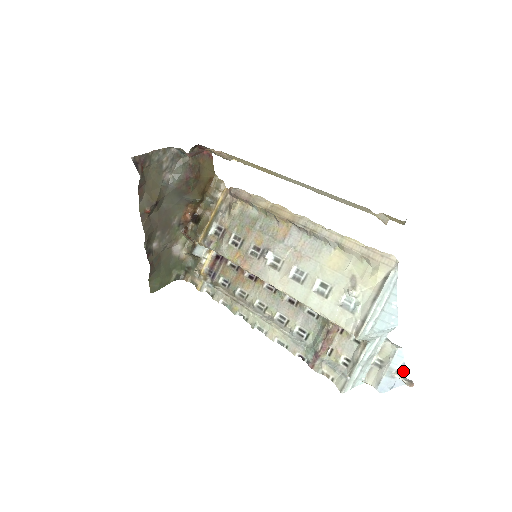
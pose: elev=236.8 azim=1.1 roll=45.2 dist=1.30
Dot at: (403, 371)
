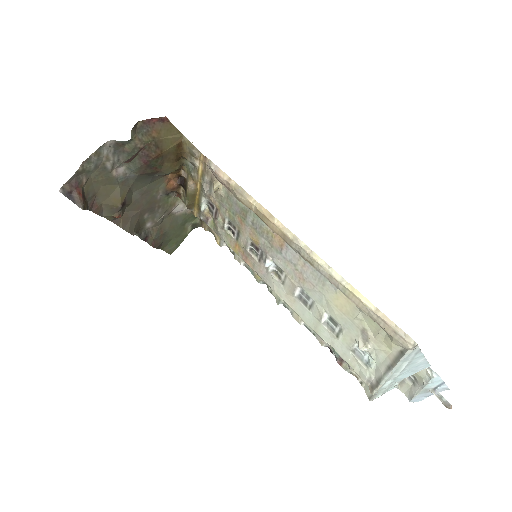
Dot at: (443, 385)
